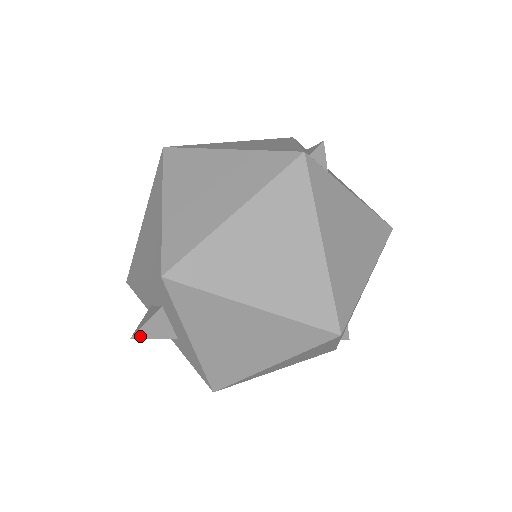
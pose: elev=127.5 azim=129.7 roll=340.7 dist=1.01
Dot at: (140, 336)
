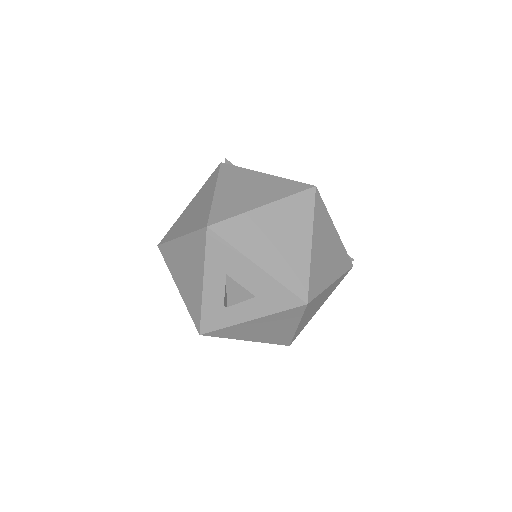
Dot at: (231, 303)
